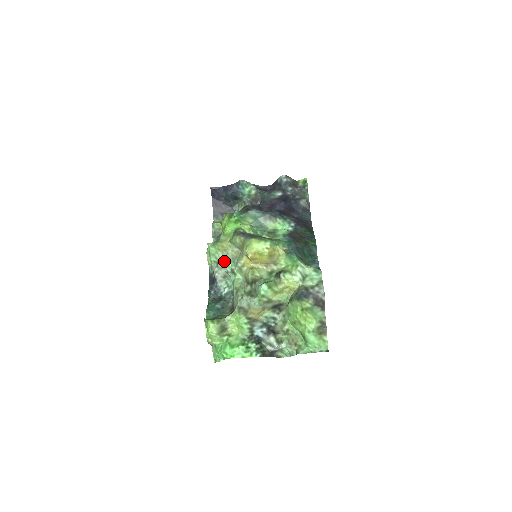
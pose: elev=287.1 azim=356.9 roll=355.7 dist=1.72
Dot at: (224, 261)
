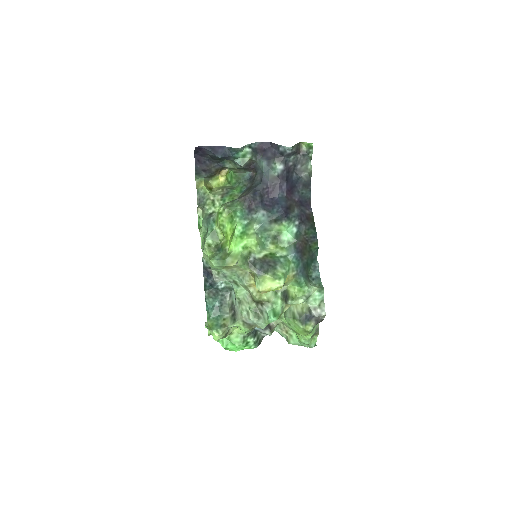
Dot at: (227, 275)
